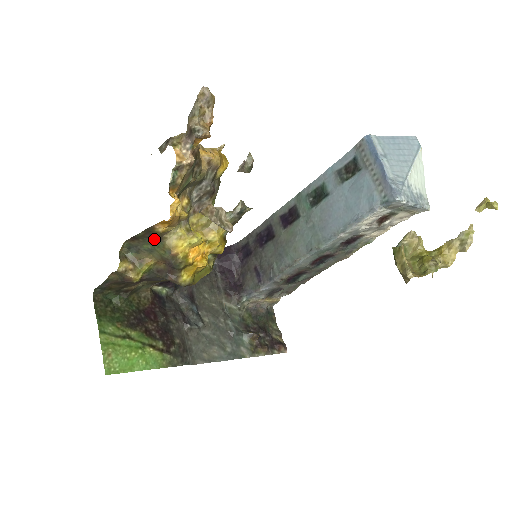
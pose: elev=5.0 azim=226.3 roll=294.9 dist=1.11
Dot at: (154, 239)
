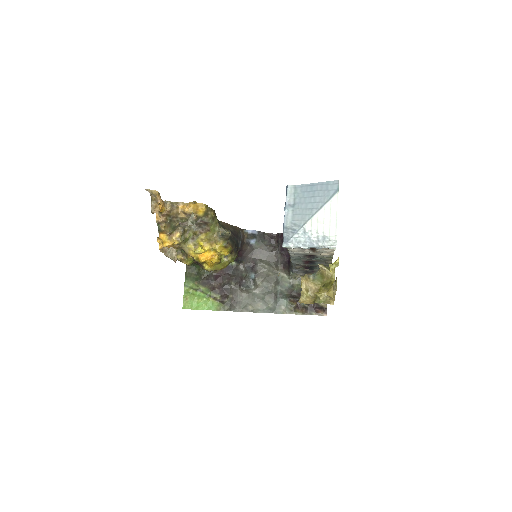
Dot at: occluded
